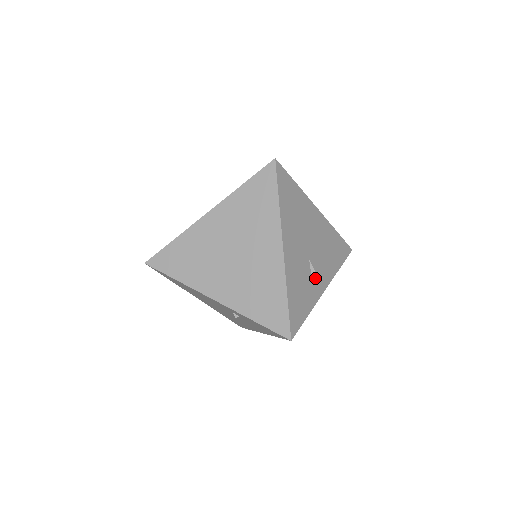
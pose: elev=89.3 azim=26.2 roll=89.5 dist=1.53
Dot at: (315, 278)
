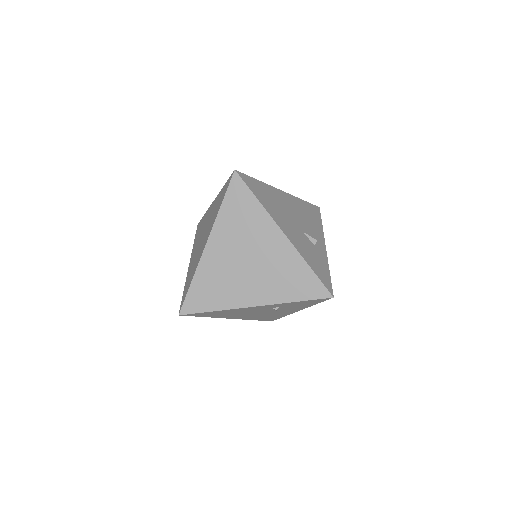
Dot at: (315, 243)
